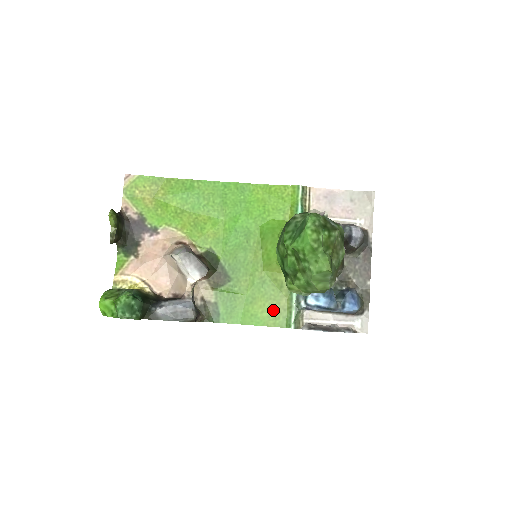
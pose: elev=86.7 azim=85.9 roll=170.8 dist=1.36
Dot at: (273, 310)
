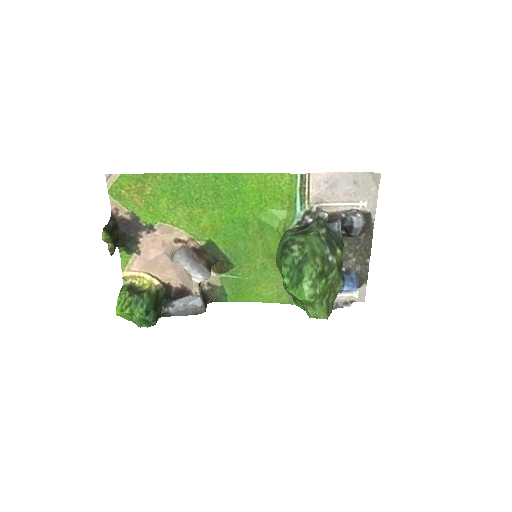
Dot at: (276, 290)
